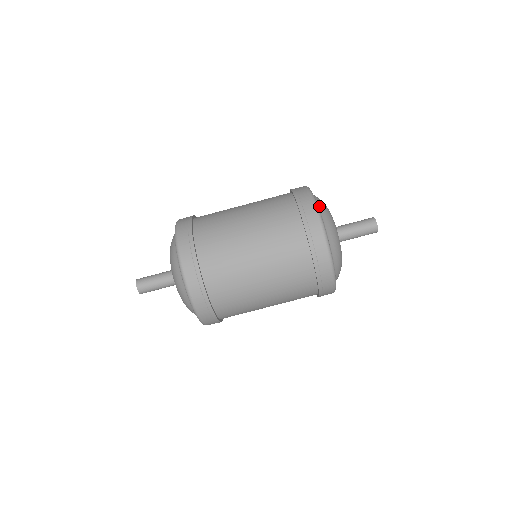
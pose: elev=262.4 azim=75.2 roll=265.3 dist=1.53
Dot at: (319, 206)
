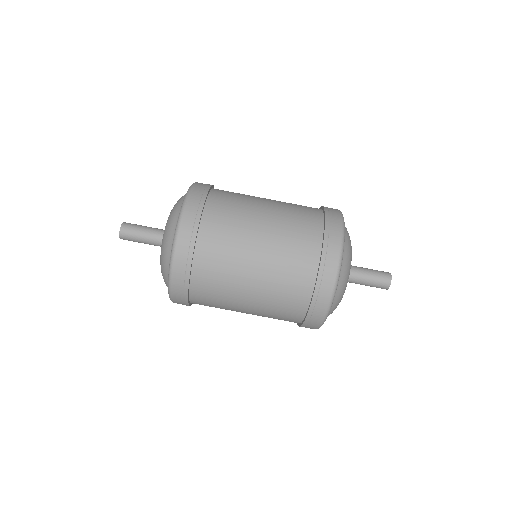
Dot at: (345, 236)
